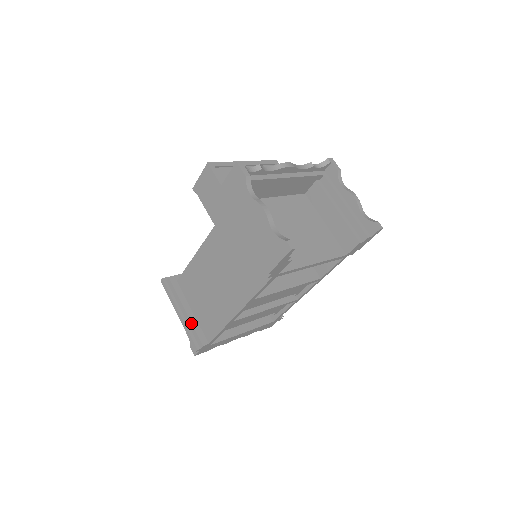
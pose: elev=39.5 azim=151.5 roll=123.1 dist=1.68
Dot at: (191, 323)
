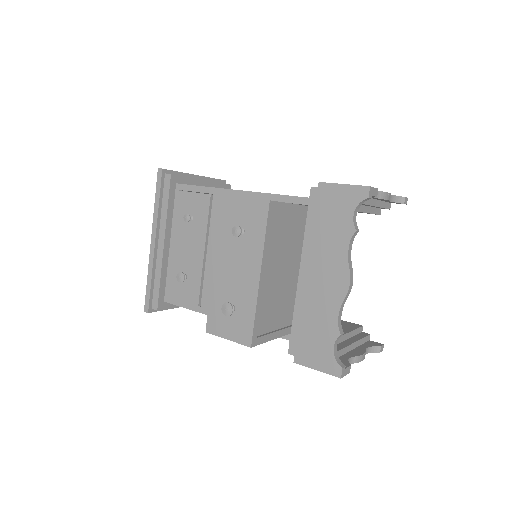
Dot at: occluded
